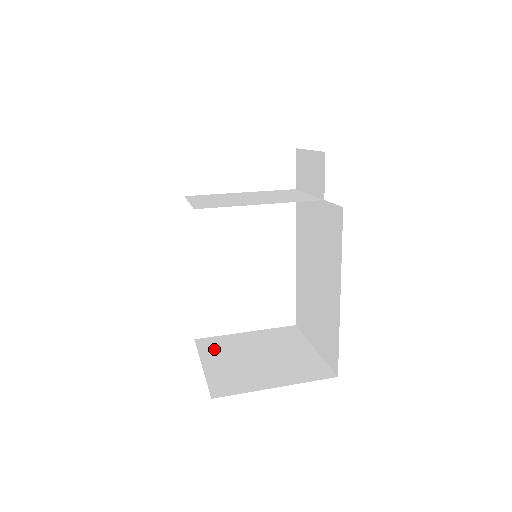
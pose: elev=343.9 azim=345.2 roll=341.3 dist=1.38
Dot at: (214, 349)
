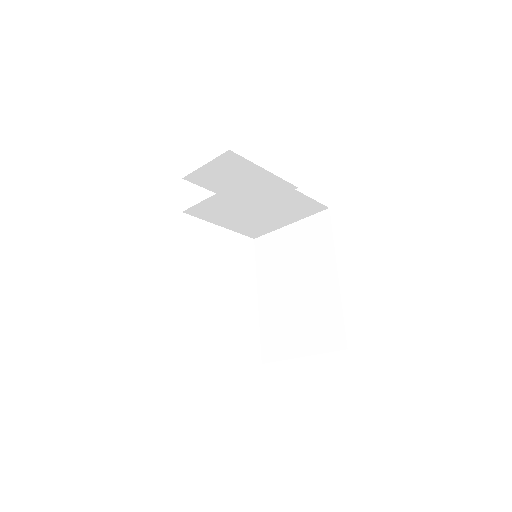
Dot at: occluded
